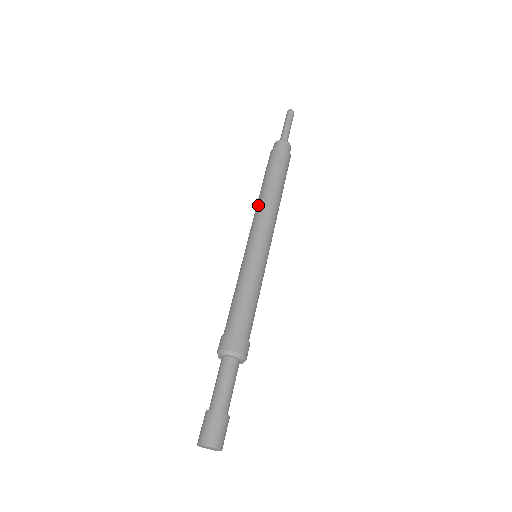
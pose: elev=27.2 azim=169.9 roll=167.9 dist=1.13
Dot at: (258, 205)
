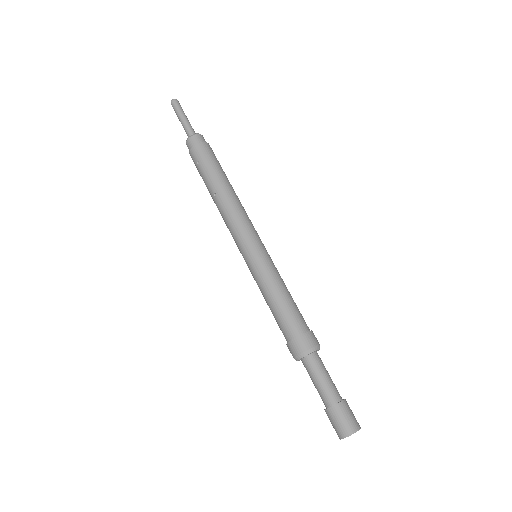
Dot at: occluded
